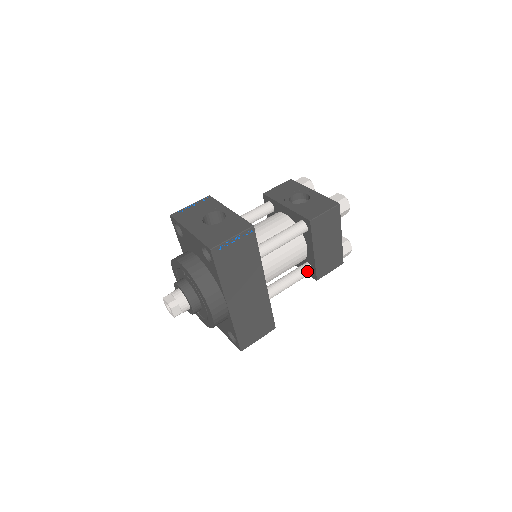
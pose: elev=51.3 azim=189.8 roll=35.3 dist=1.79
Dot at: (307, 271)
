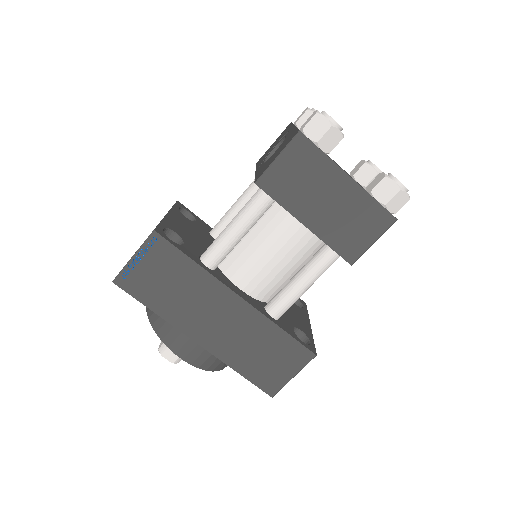
Dot at: (326, 255)
